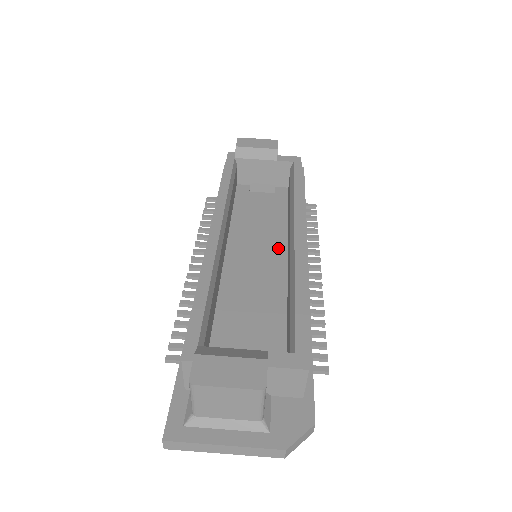
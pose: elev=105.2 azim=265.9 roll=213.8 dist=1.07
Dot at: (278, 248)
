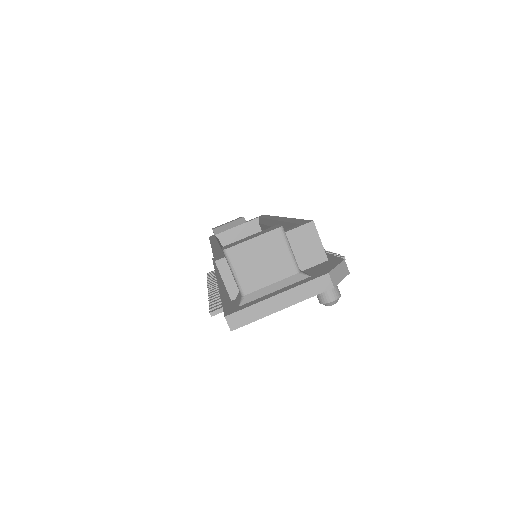
Dot at: occluded
